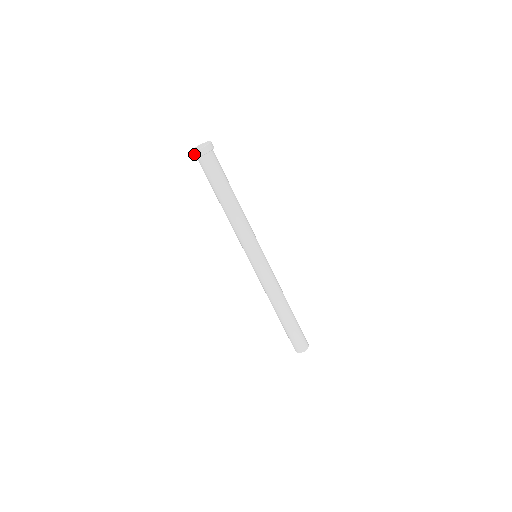
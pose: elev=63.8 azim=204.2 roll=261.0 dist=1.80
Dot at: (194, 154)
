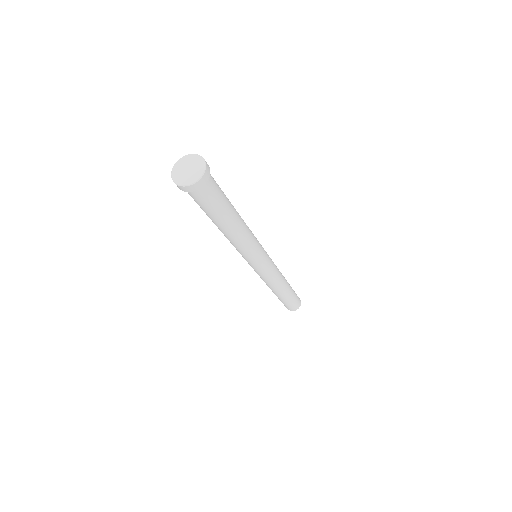
Dot at: (191, 188)
